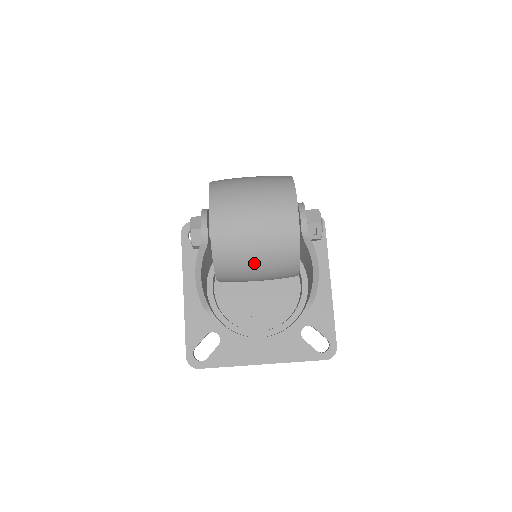
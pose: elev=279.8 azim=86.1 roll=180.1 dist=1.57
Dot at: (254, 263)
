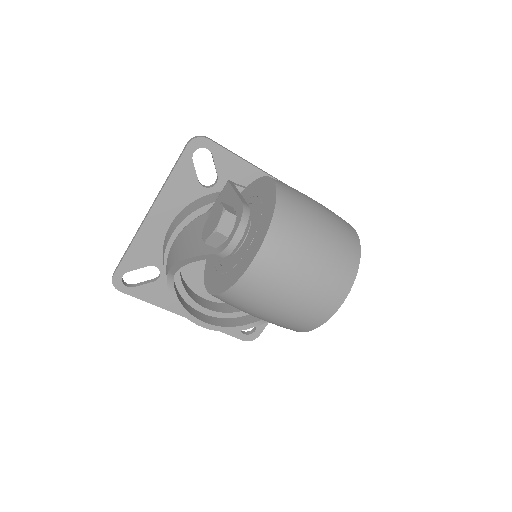
Dot at: (259, 316)
